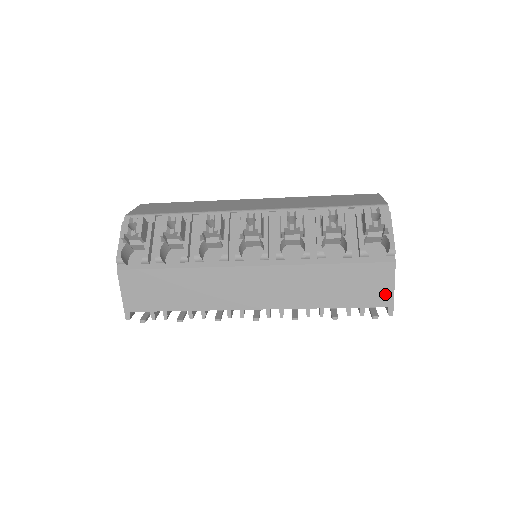
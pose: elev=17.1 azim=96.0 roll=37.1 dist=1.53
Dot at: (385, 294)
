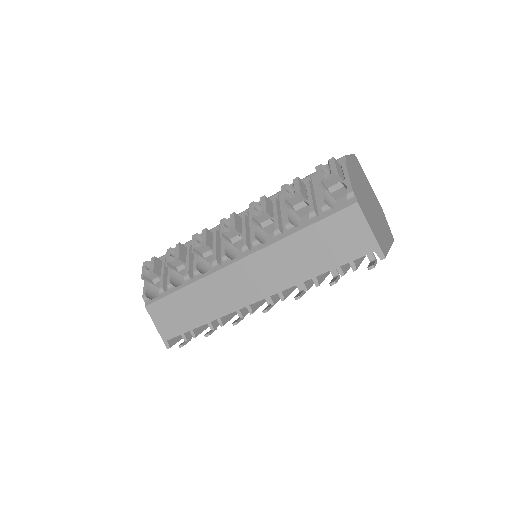
Dot at: (365, 239)
